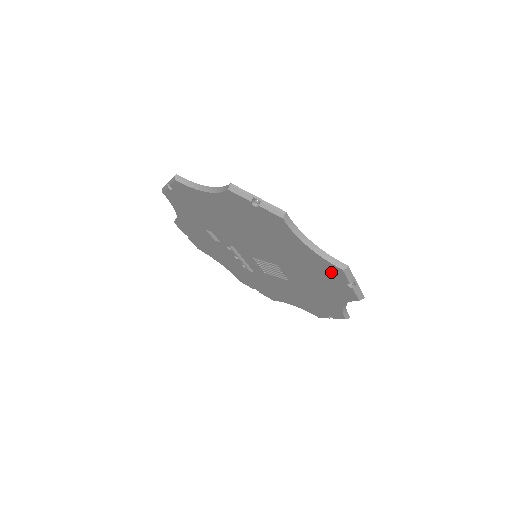
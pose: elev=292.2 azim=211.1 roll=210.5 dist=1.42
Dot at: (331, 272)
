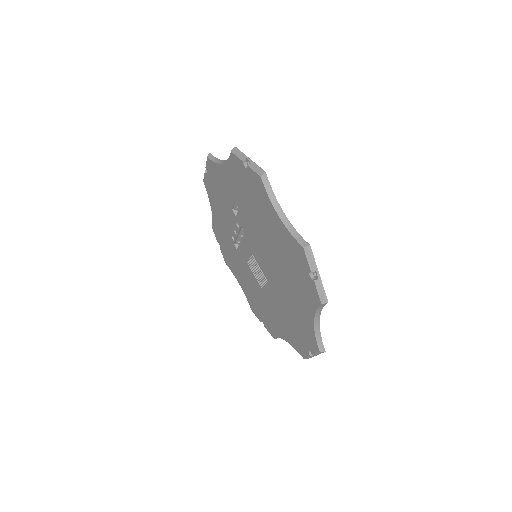
Dot at: (308, 339)
